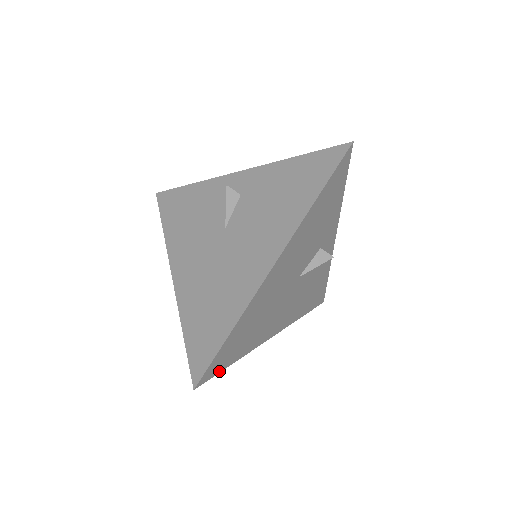
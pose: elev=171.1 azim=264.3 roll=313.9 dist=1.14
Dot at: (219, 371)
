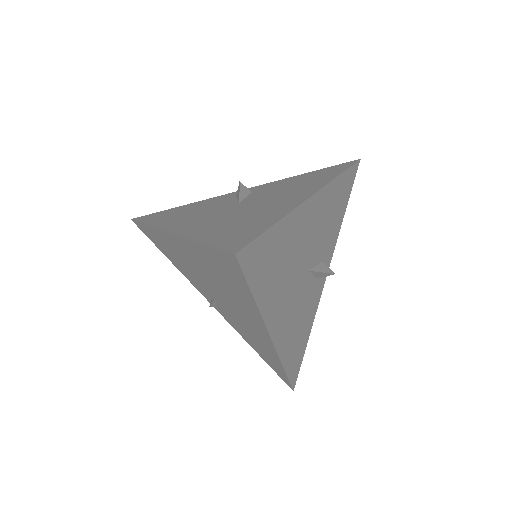
Dot at: (248, 280)
